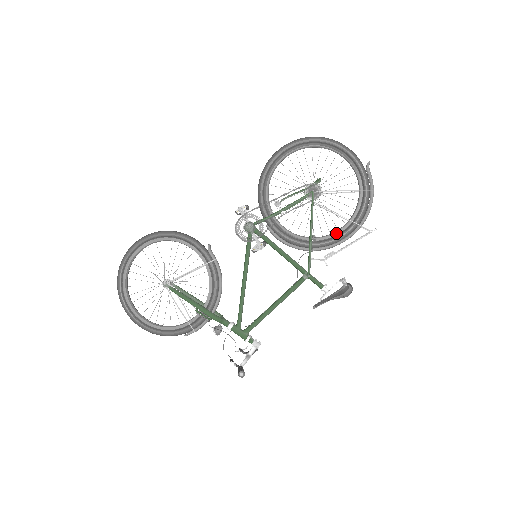
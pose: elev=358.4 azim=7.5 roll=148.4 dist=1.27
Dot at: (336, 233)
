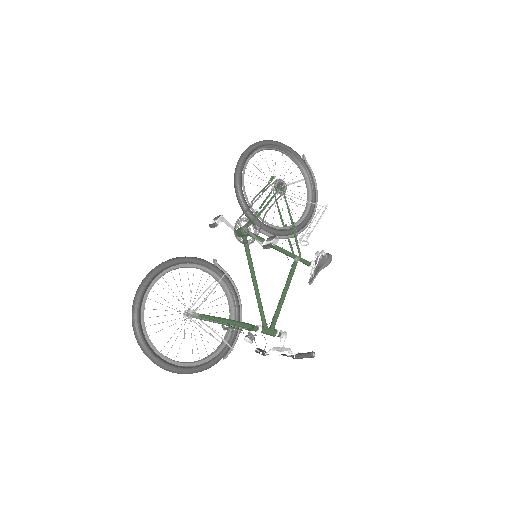
Dot at: (305, 216)
